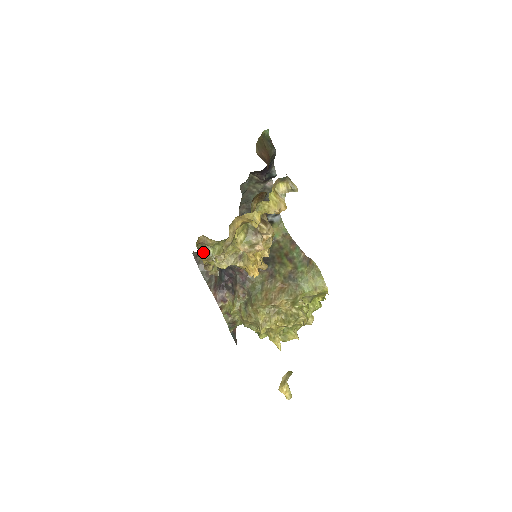
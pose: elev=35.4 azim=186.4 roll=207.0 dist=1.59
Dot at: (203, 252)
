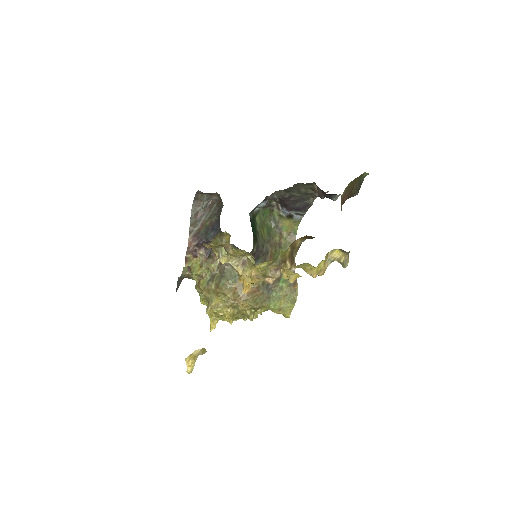
Dot at: (216, 243)
